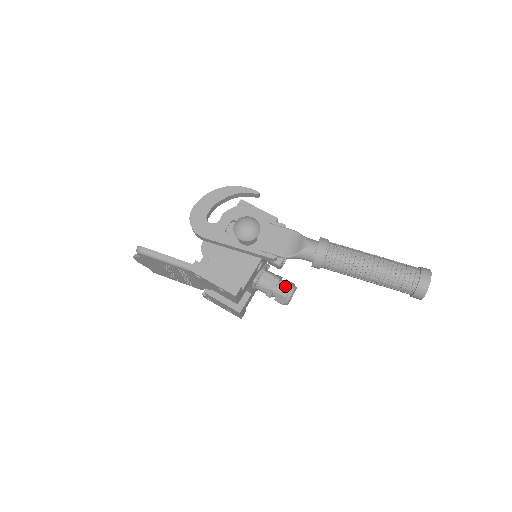
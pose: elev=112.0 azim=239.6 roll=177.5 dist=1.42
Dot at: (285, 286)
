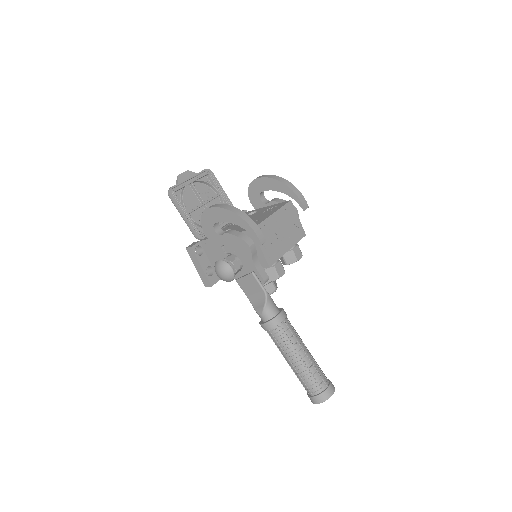
Dot at: occluded
